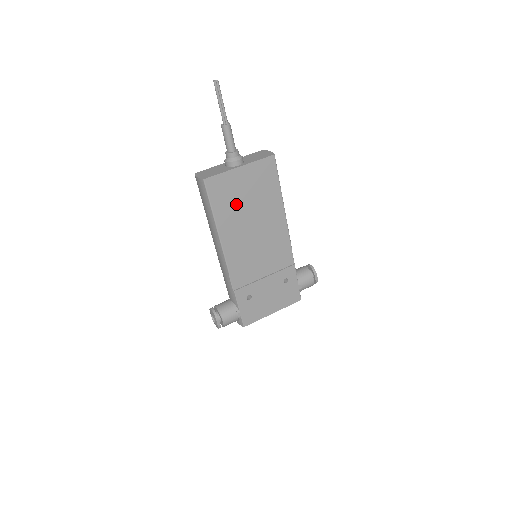
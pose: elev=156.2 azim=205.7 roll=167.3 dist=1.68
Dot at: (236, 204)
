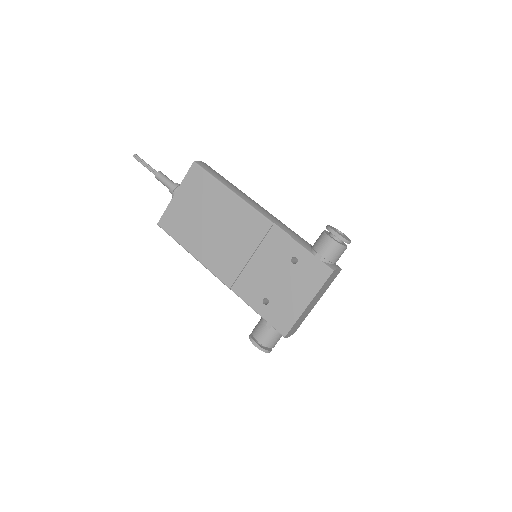
Dot at: (192, 224)
